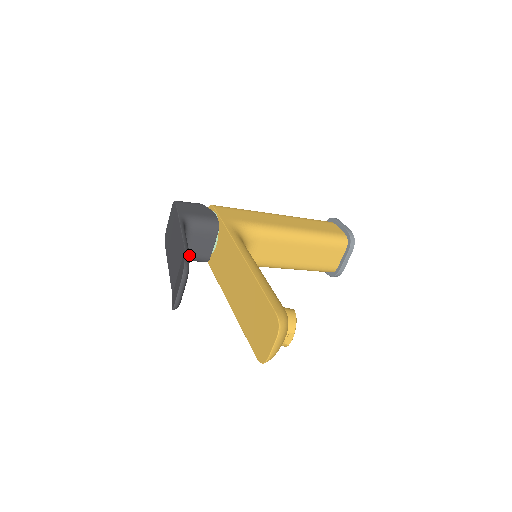
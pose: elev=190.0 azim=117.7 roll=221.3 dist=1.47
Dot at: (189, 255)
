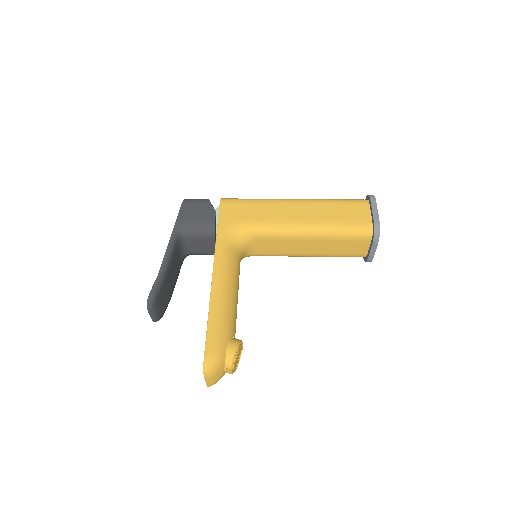
Dot at: (197, 253)
